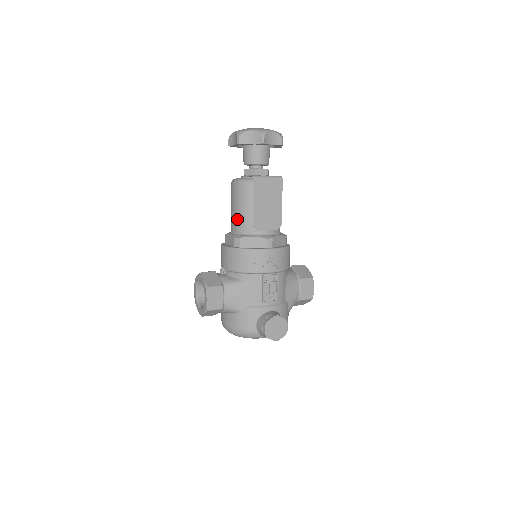
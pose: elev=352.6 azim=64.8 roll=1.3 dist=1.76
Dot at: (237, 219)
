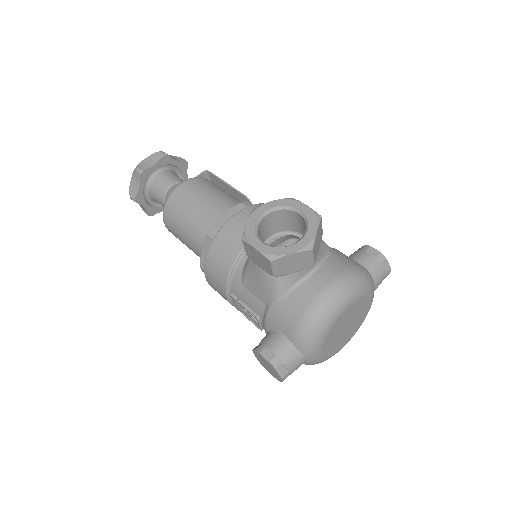
Dot at: (220, 200)
